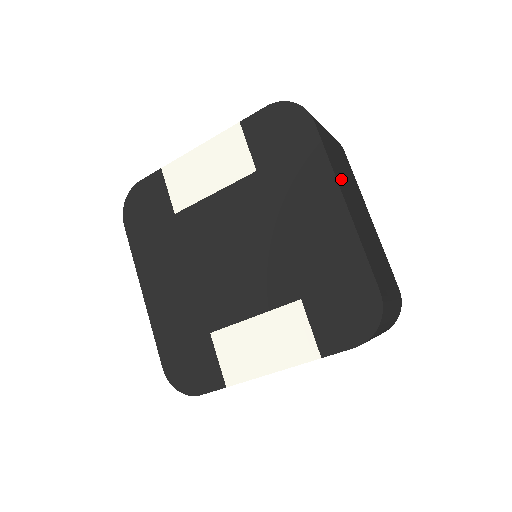
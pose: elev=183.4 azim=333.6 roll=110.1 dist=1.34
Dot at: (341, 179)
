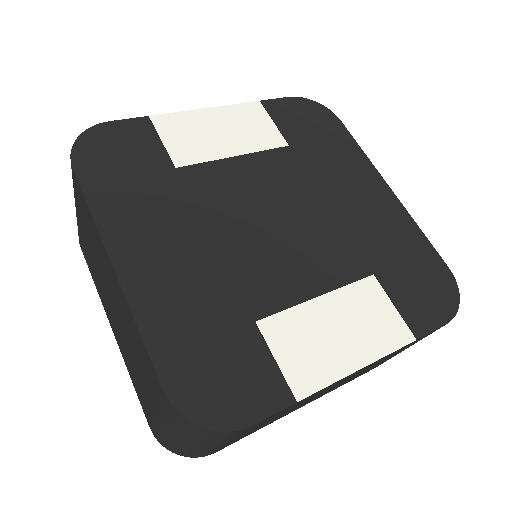
Dot at: occluded
